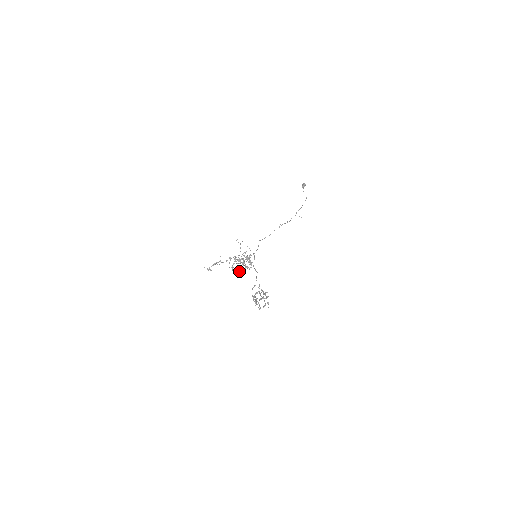
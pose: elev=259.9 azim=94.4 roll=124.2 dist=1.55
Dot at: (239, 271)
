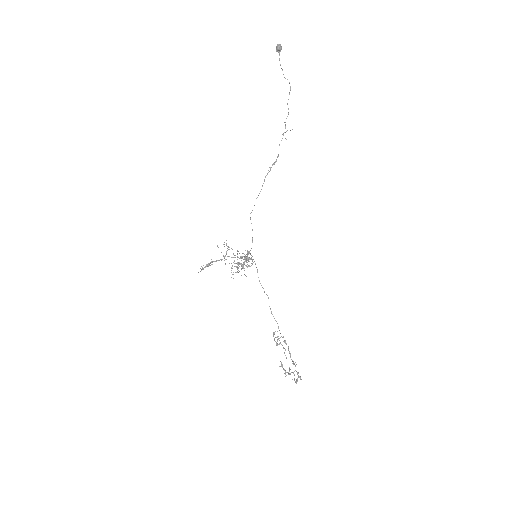
Dot at: occluded
